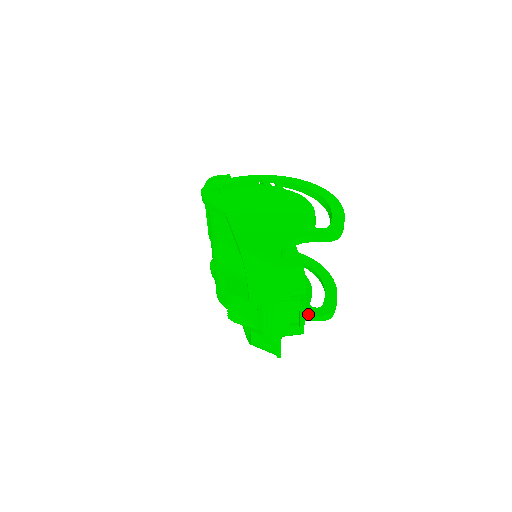
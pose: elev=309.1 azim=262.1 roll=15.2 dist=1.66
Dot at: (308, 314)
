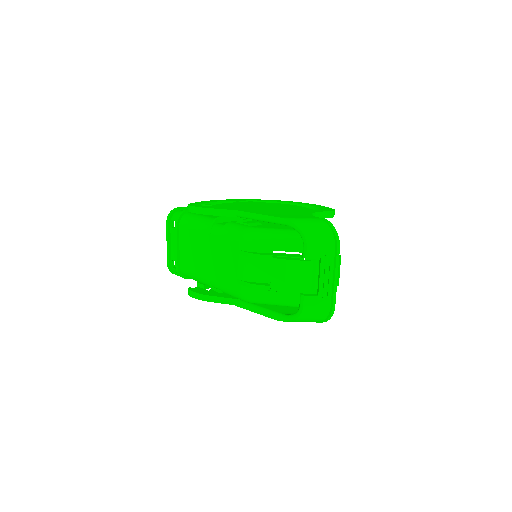
Dot at: occluded
